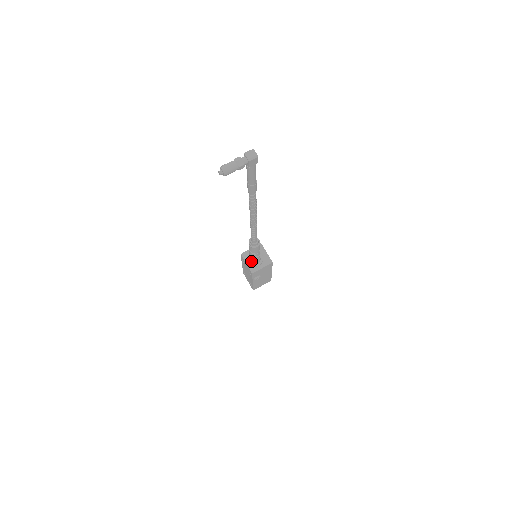
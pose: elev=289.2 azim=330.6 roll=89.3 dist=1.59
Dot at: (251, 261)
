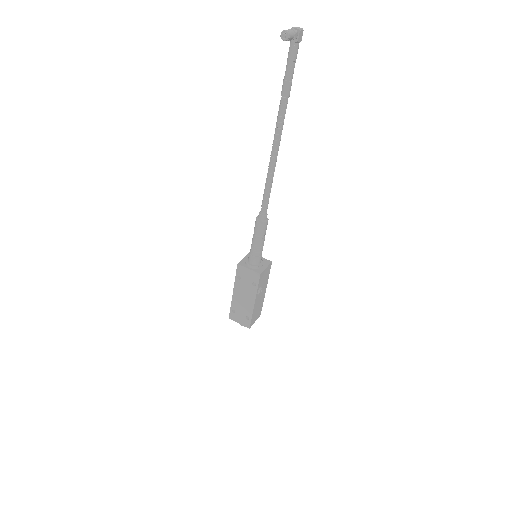
Dot at: (254, 261)
